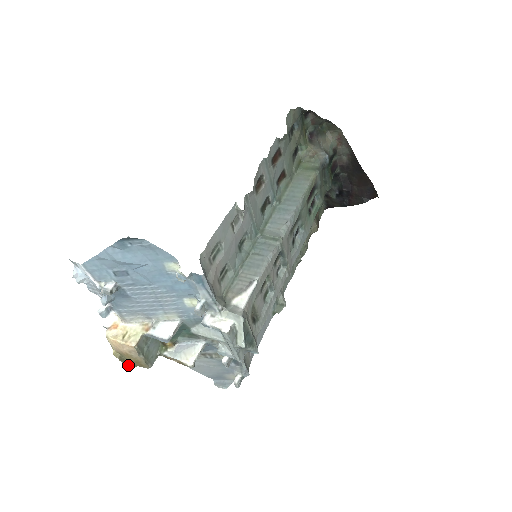
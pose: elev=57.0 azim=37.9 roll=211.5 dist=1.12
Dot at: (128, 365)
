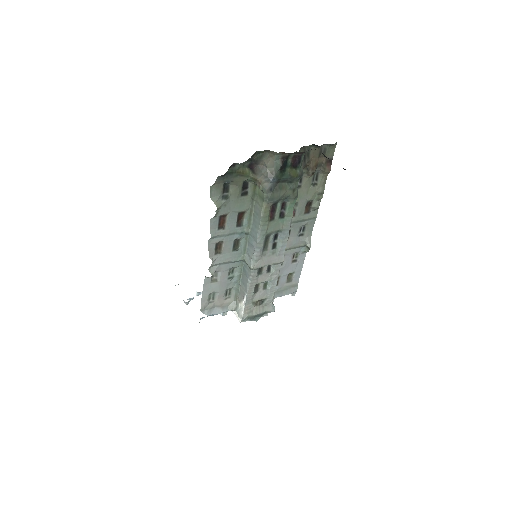
Dot at: occluded
